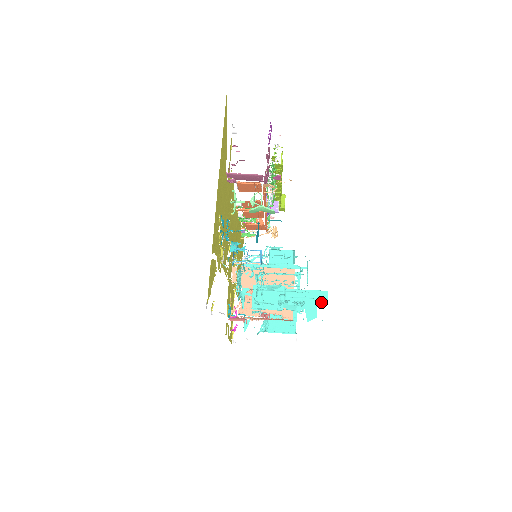
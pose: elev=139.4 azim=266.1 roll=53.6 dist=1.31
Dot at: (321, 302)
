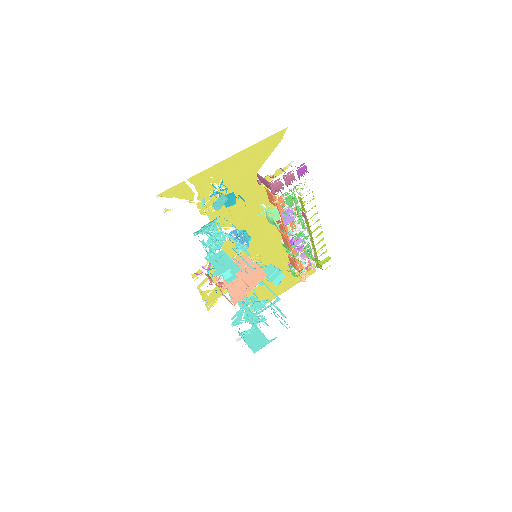
Dot at: (231, 272)
